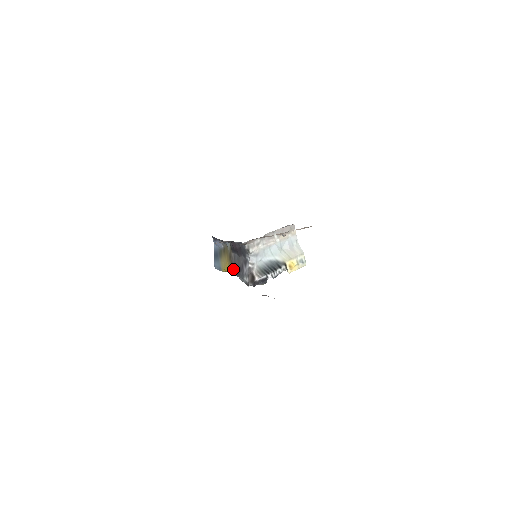
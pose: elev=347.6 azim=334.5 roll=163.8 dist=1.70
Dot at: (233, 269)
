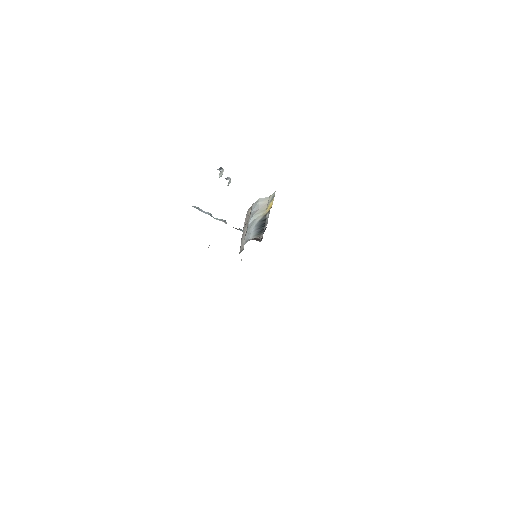
Dot at: occluded
